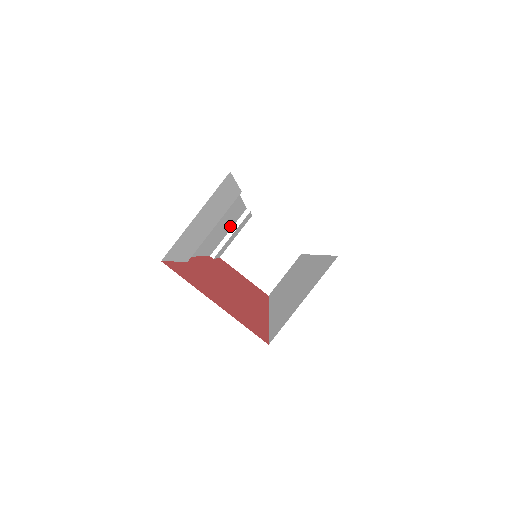
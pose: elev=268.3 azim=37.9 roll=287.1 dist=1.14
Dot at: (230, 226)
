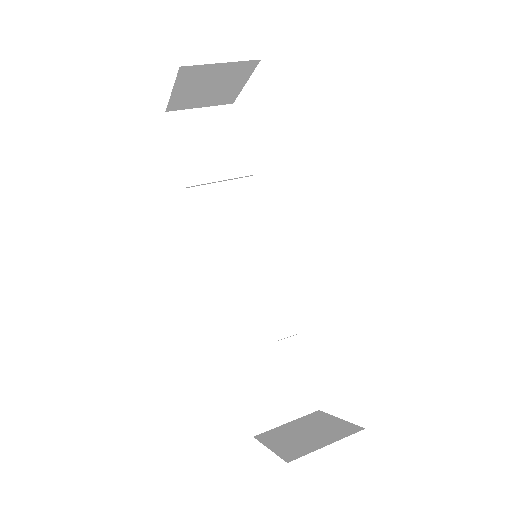
Dot at: (265, 324)
